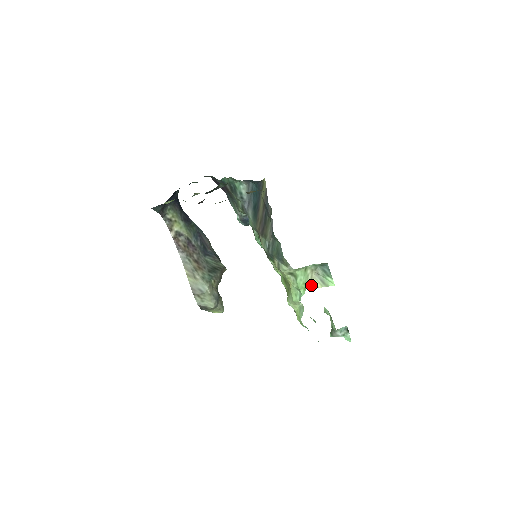
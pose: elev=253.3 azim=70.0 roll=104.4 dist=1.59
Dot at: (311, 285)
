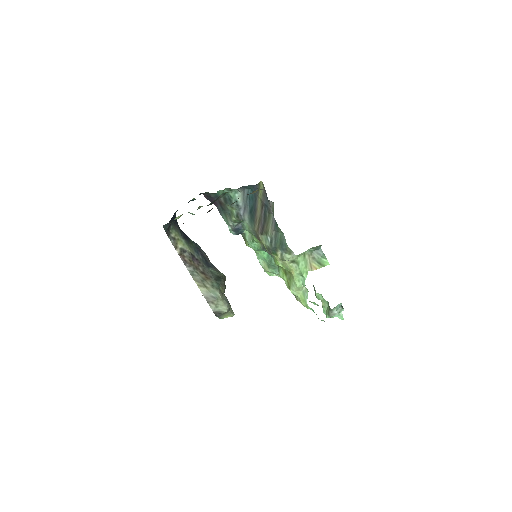
Dot at: (311, 268)
